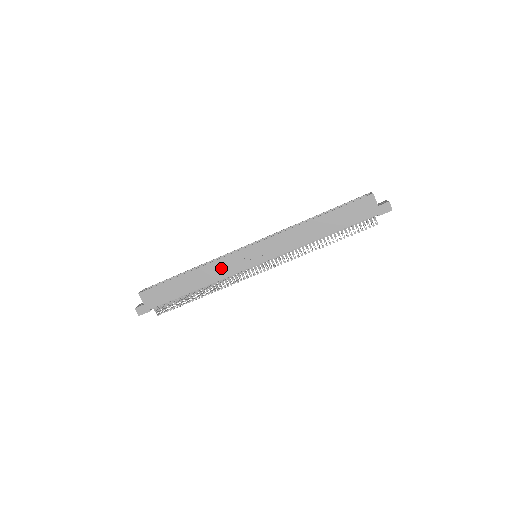
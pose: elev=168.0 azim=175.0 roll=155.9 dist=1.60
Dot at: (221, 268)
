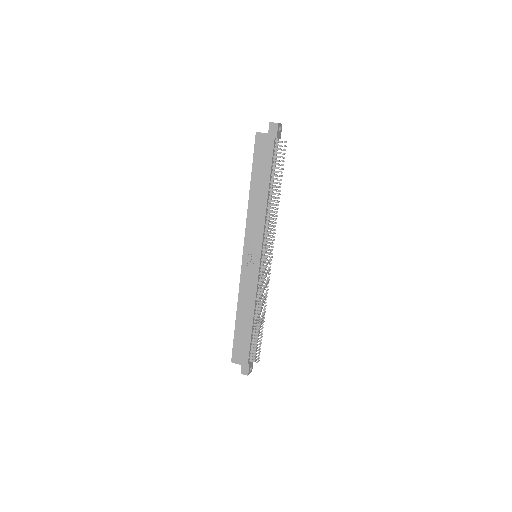
Dot at: (247, 289)
